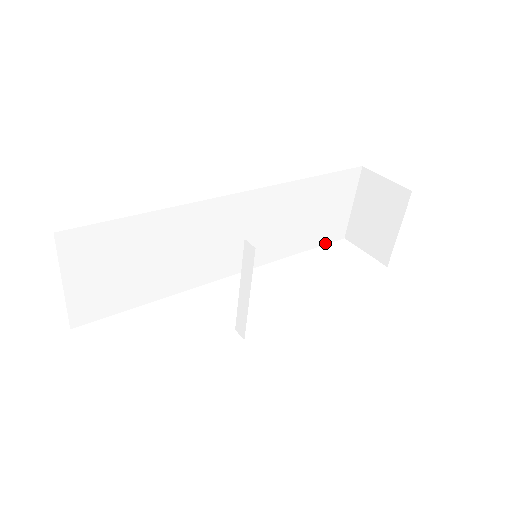
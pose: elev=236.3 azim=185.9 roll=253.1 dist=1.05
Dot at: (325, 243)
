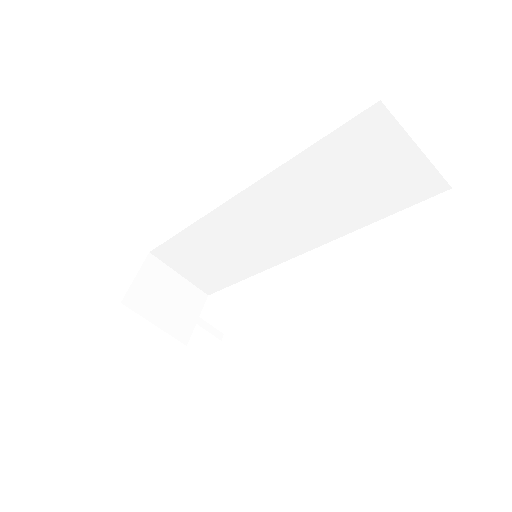
Dot at: (413, 203)
